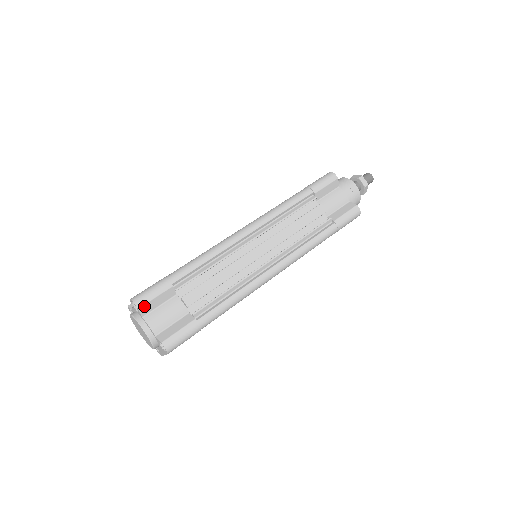
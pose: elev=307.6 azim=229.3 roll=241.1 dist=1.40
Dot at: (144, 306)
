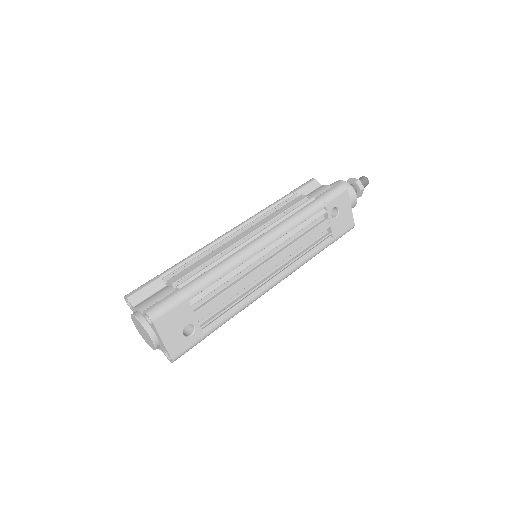
Dot at: (133, 296)
